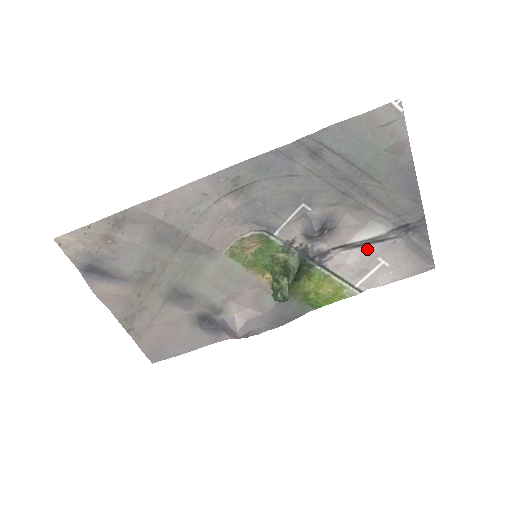
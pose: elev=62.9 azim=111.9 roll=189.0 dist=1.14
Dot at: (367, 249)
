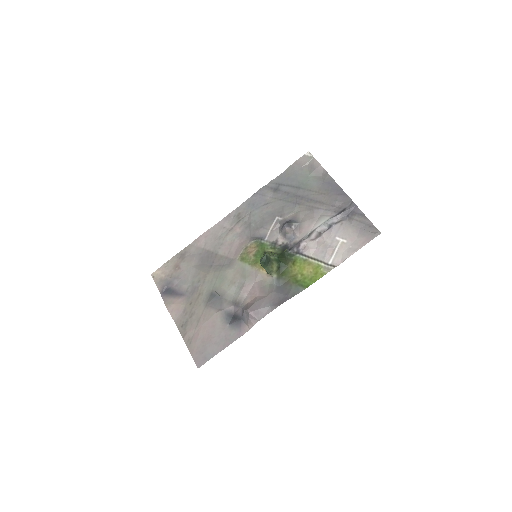
Dot at: (326, 234)
